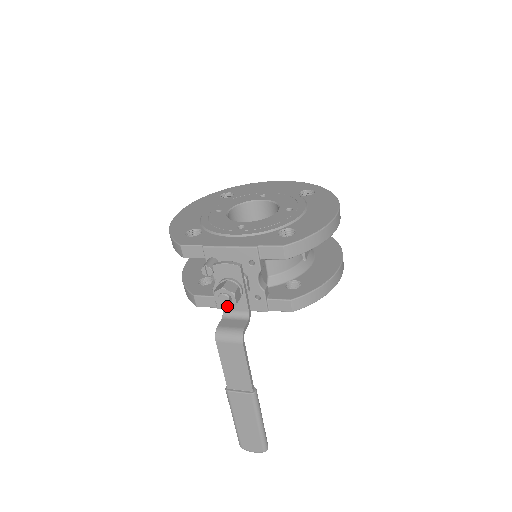
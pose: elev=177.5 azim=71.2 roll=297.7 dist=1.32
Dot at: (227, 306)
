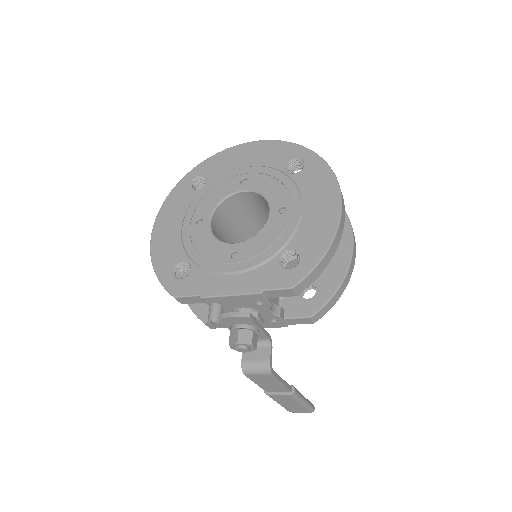
Dot at: (247, 351)
